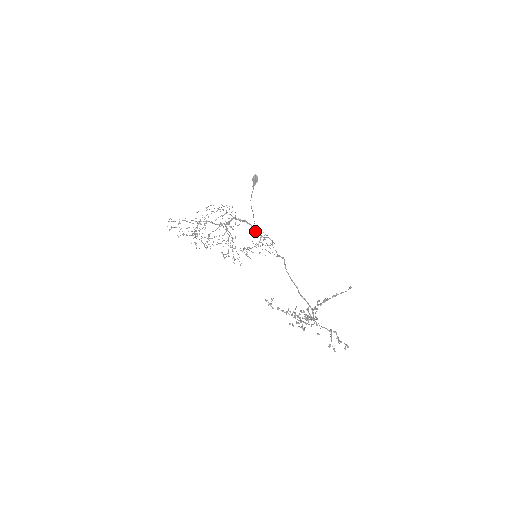
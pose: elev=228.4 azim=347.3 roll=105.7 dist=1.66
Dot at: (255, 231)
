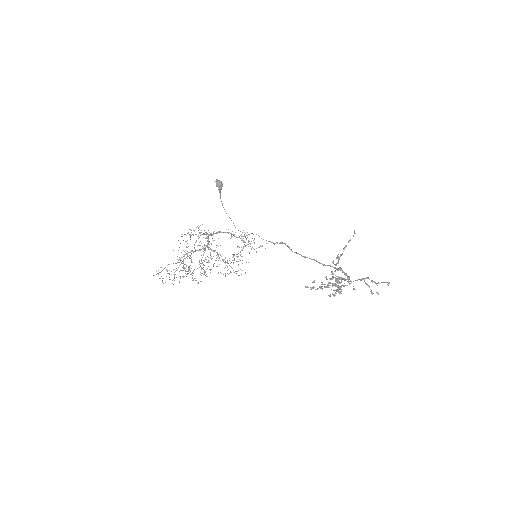
Dot at: occluded
